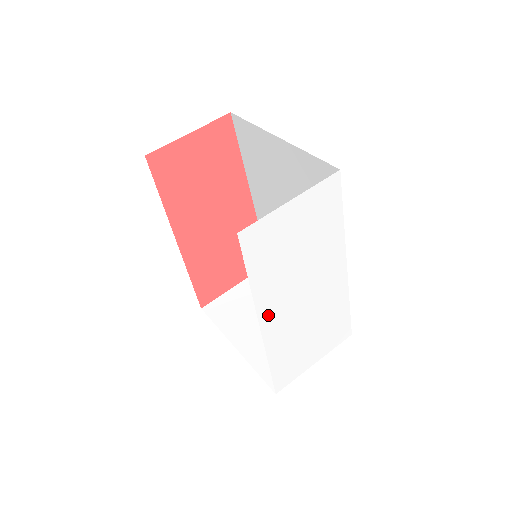
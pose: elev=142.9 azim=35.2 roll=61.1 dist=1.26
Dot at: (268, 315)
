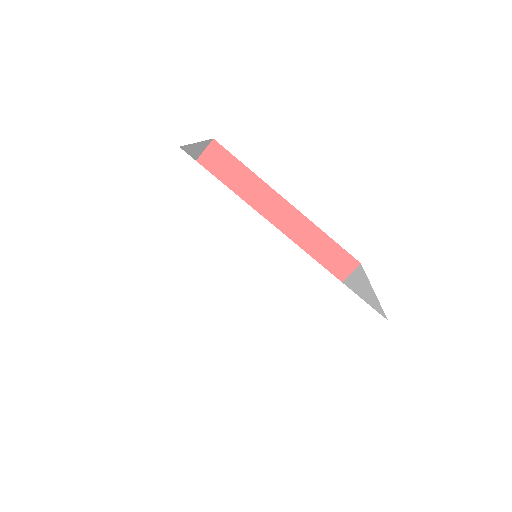
Dot at: (208, 307)
